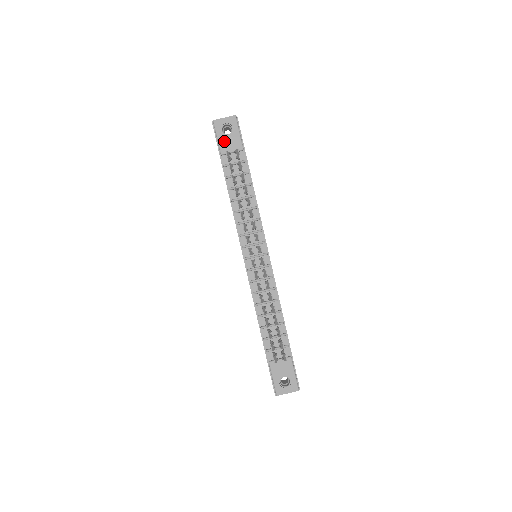
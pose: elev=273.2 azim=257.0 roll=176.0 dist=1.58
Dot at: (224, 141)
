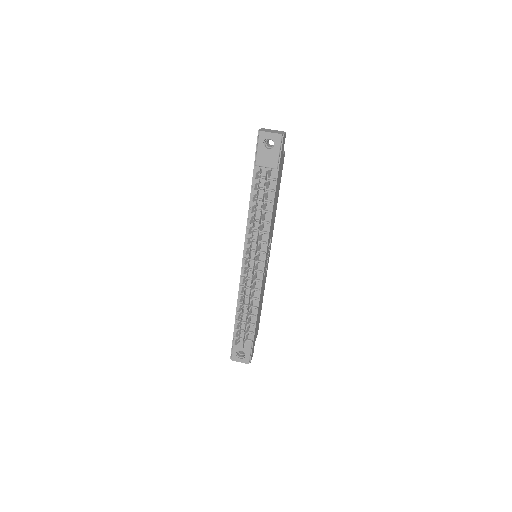
Dot at: (262, 154)
